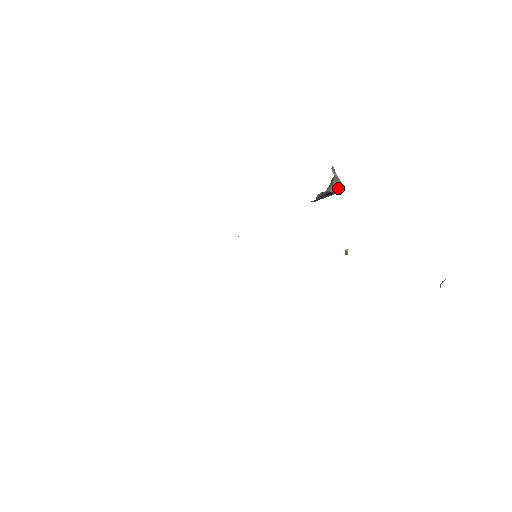
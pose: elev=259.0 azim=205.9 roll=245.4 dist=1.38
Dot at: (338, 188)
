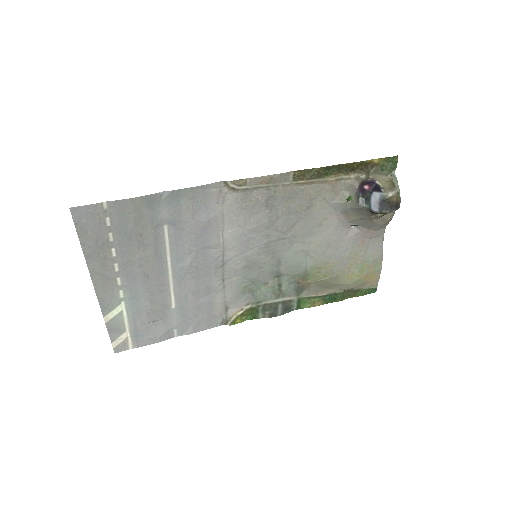
Dot at: (390, 189)
